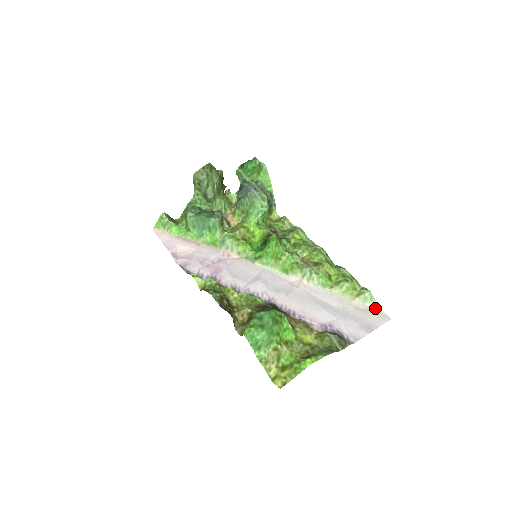
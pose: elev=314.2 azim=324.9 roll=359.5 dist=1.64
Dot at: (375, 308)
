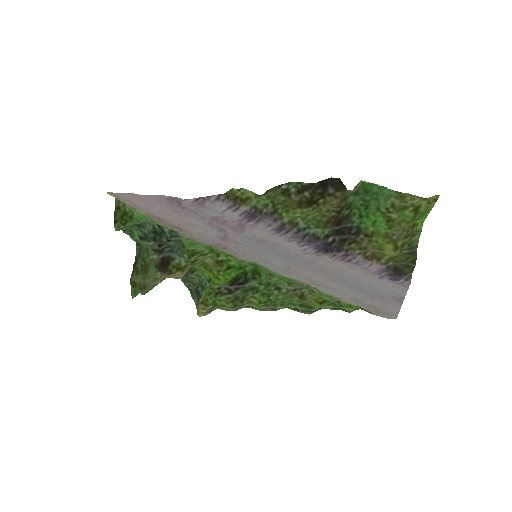
Dot at: (378, 315)
